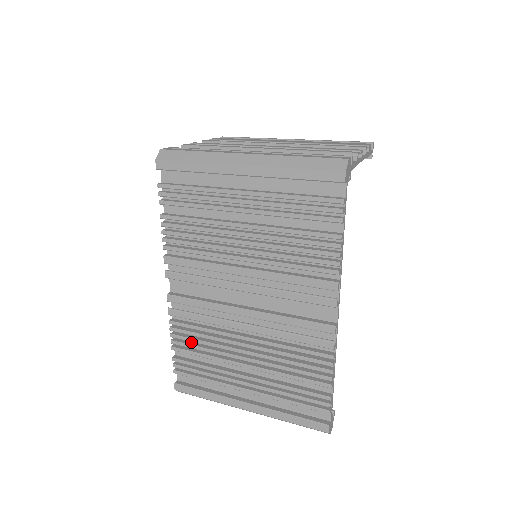
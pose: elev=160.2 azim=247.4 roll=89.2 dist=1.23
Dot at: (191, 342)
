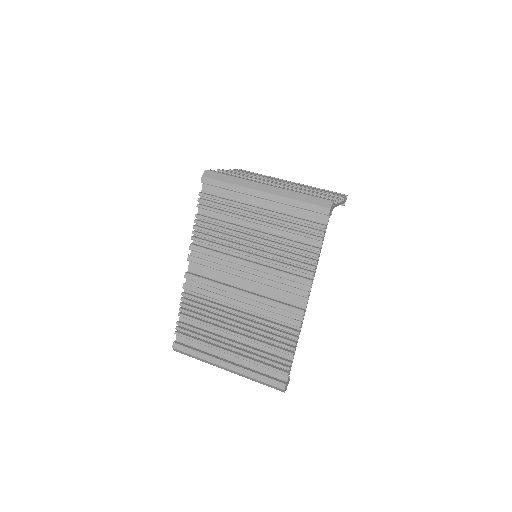
Dot at: (194, 311)
